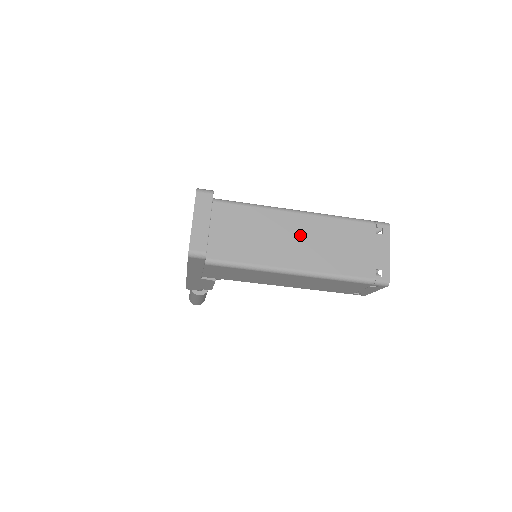
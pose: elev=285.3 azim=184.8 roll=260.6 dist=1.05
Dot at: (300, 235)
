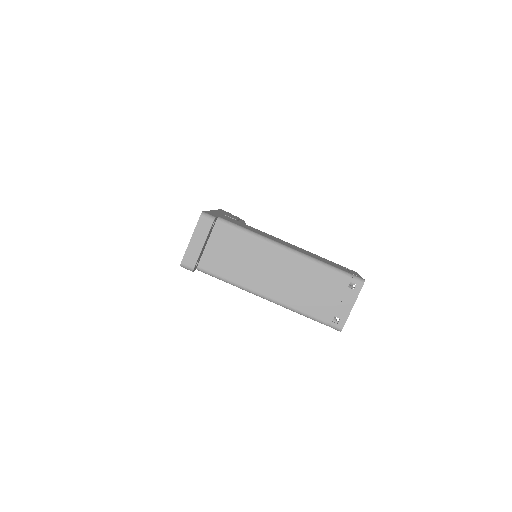
Dot at: (280, 269)
